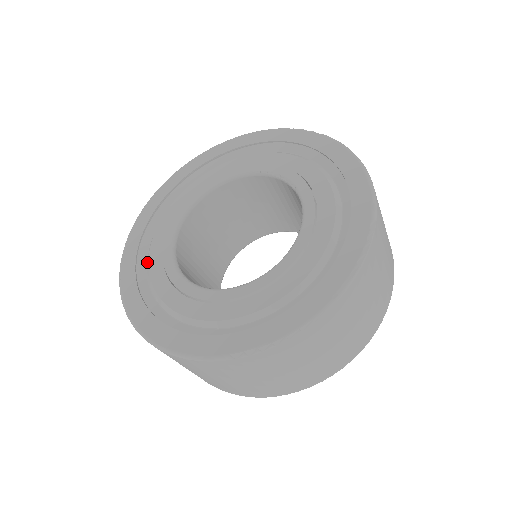
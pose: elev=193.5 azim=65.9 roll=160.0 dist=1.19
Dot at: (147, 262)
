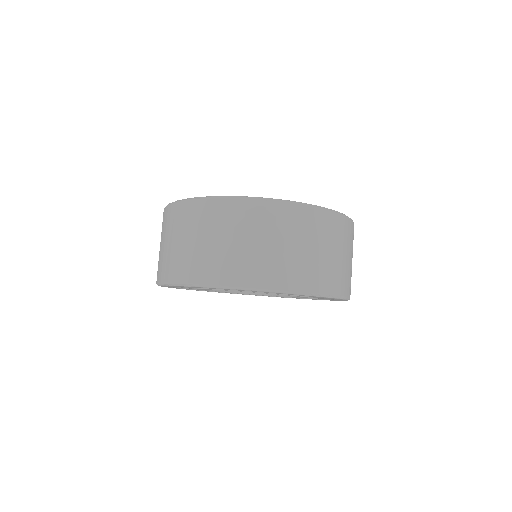
Dot at: occluded
